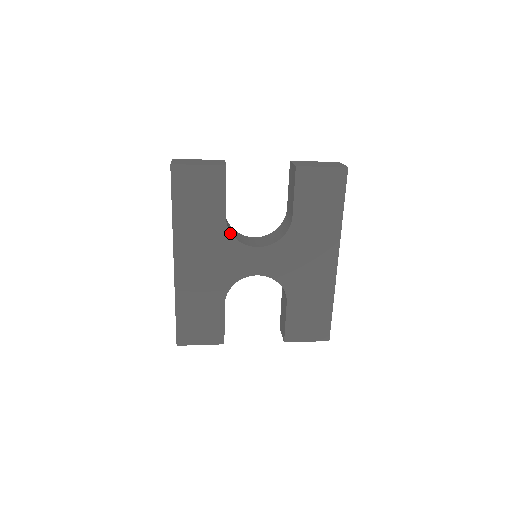
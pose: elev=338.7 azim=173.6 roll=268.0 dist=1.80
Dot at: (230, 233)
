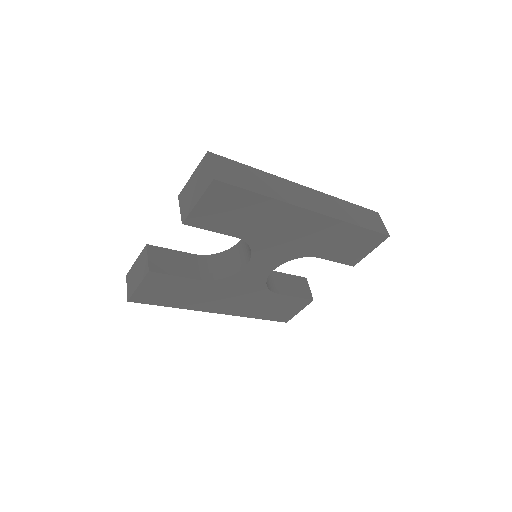
Dot at: (217, 280)
